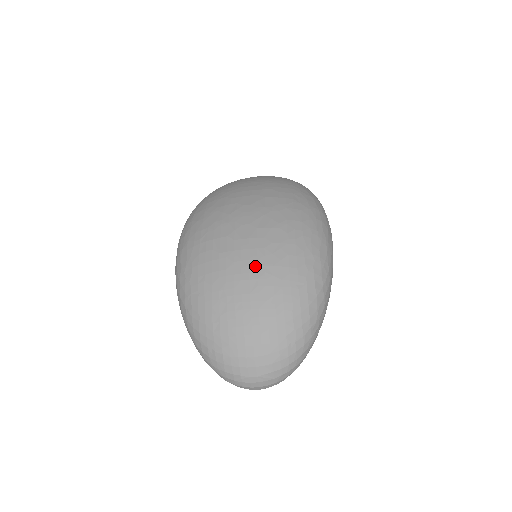
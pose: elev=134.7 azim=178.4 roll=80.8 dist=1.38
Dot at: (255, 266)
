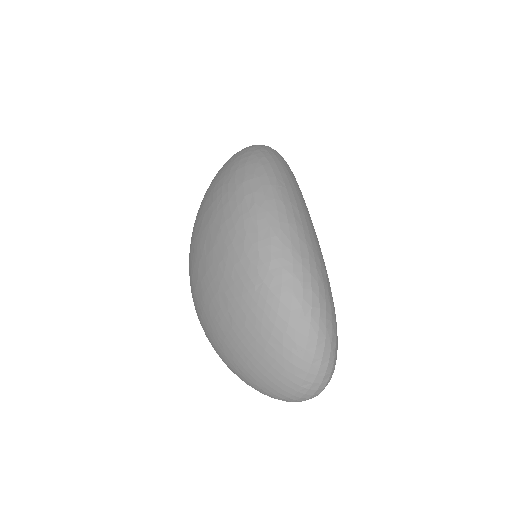
Dot at: (220, 299)
